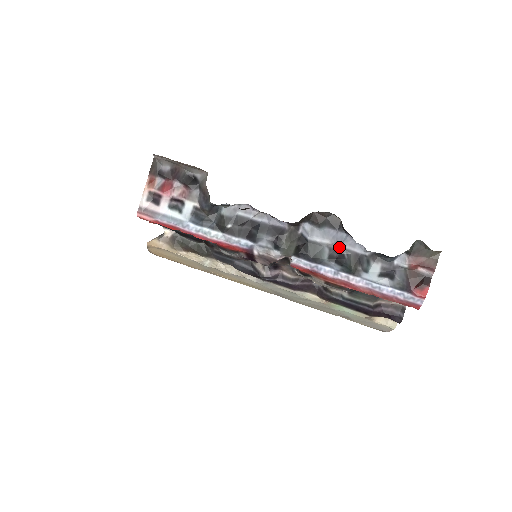
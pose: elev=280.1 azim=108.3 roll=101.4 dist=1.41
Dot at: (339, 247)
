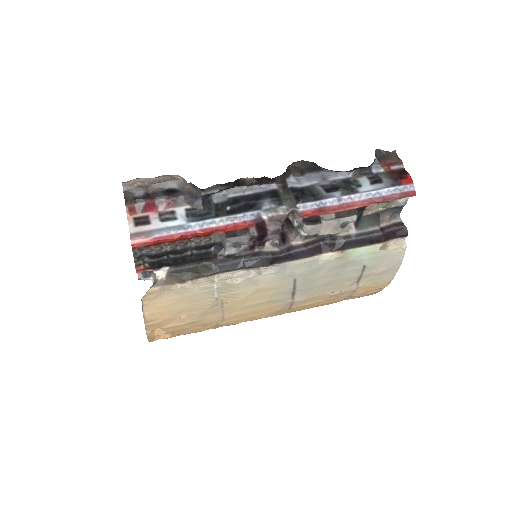
Dot at: (327, 182)
